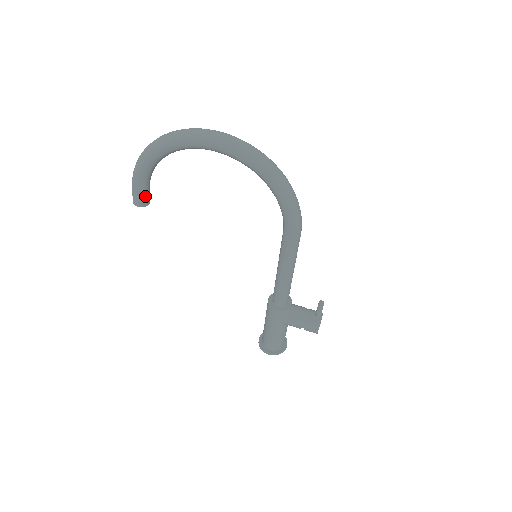
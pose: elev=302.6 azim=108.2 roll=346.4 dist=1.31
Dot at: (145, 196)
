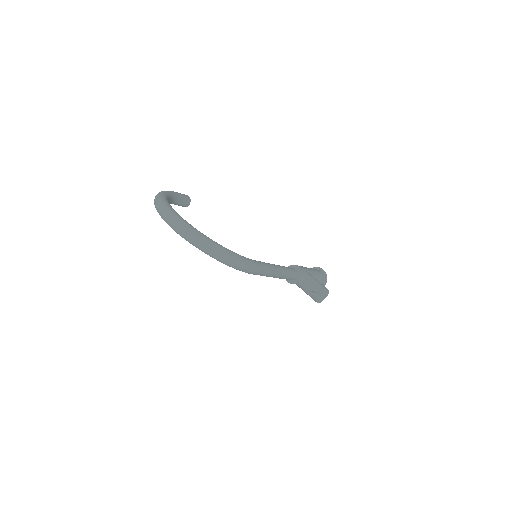
Dot at: (181, 205)
